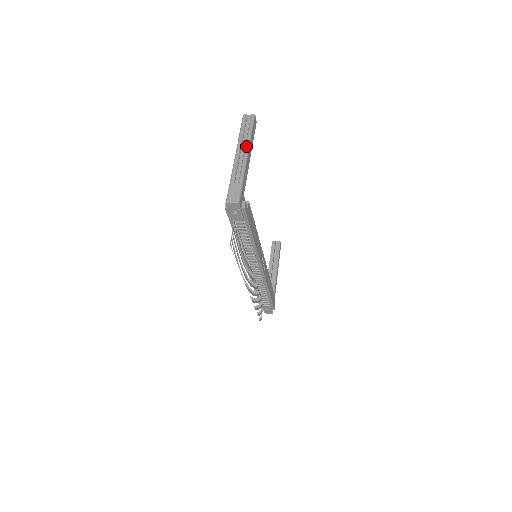
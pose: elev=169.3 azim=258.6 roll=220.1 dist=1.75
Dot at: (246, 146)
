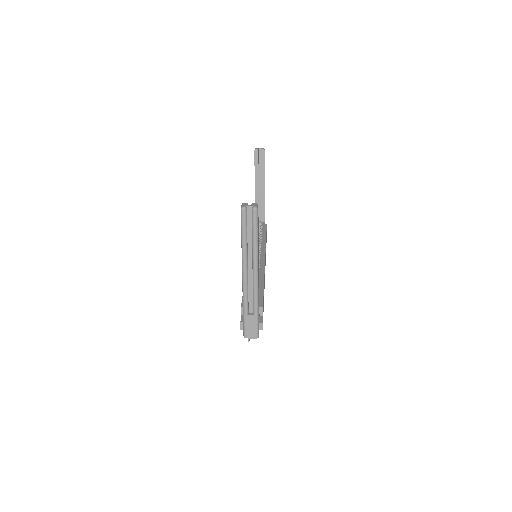
Dot at: (254, 264)
